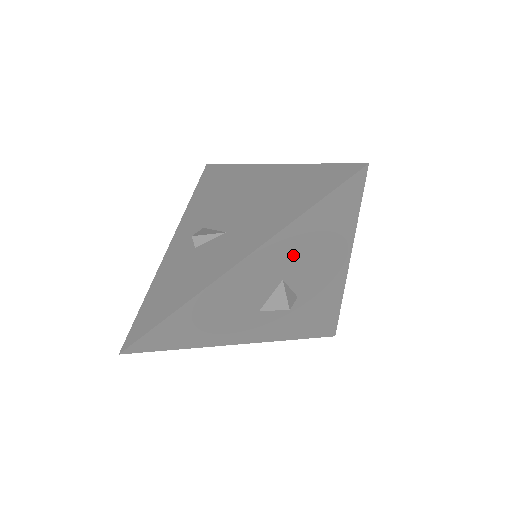
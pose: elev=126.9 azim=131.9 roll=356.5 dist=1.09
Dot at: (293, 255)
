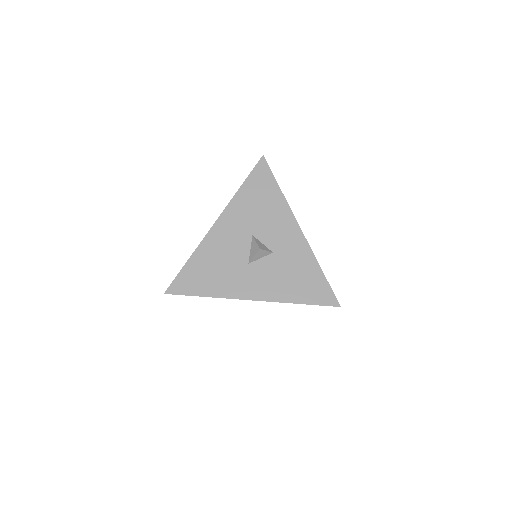
Dot at: (250, 215)
